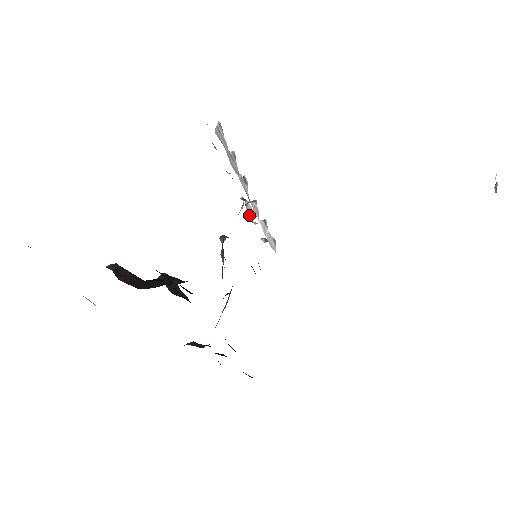
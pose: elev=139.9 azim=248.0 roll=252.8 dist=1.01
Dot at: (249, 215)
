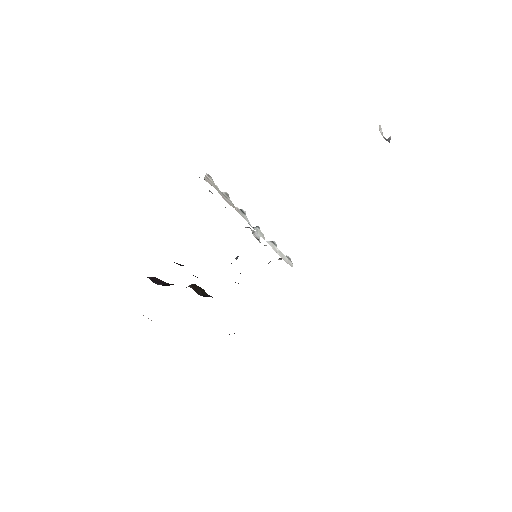
Dot at: (258, 240)
